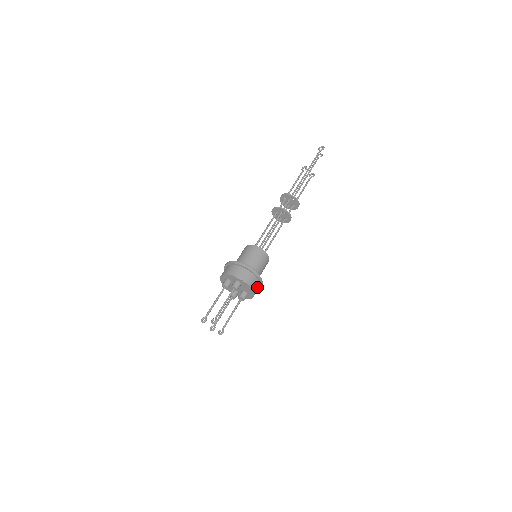
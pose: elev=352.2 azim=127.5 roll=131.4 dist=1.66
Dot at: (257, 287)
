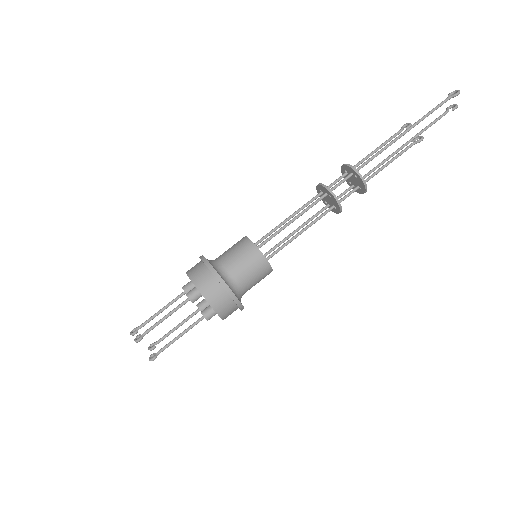
Dot at: (228, 306)
